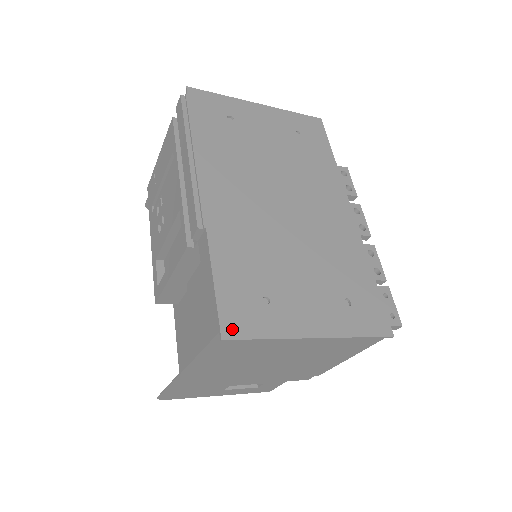
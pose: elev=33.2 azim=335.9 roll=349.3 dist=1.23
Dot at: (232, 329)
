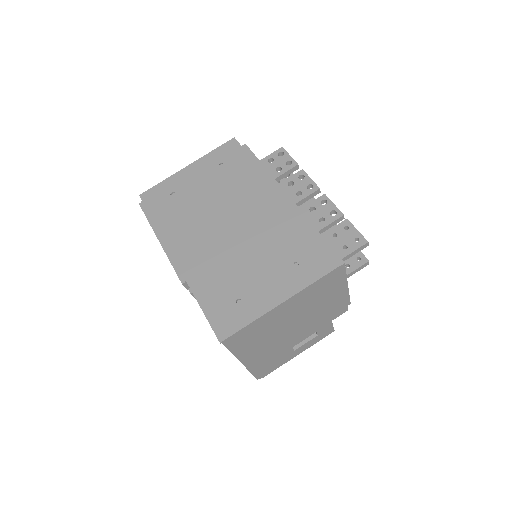
Dot at: (224, 333)
